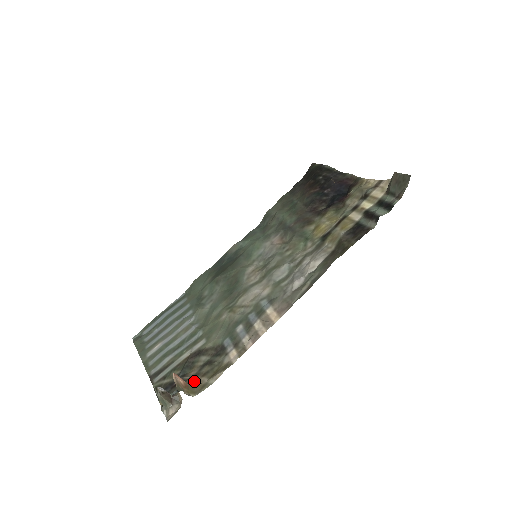
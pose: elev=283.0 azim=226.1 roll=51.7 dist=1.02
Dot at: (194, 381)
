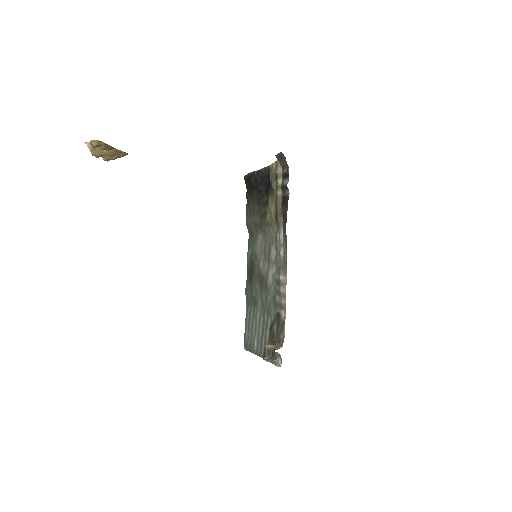
Dot at: (278, 341)
